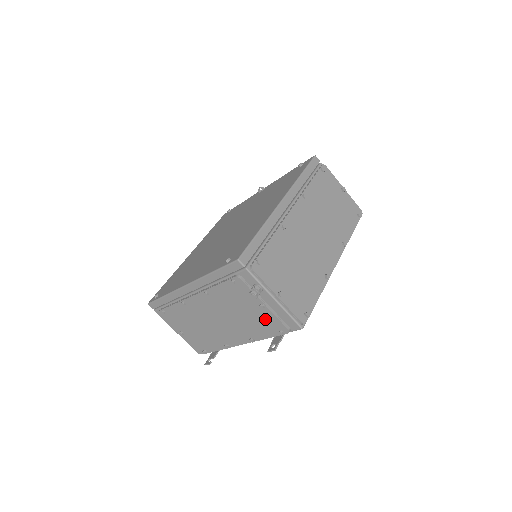
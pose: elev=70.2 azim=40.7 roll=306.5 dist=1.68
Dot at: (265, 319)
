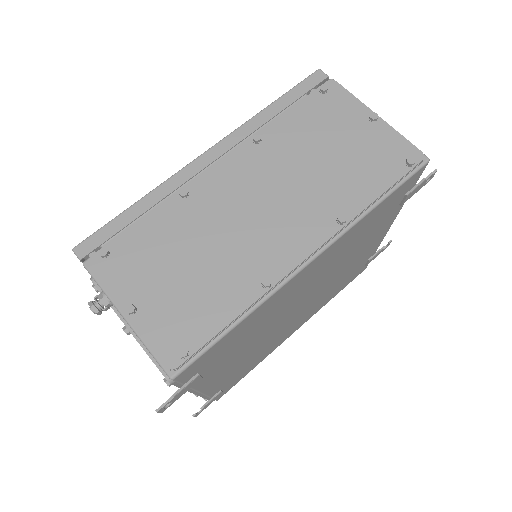
Dot at: occluded
